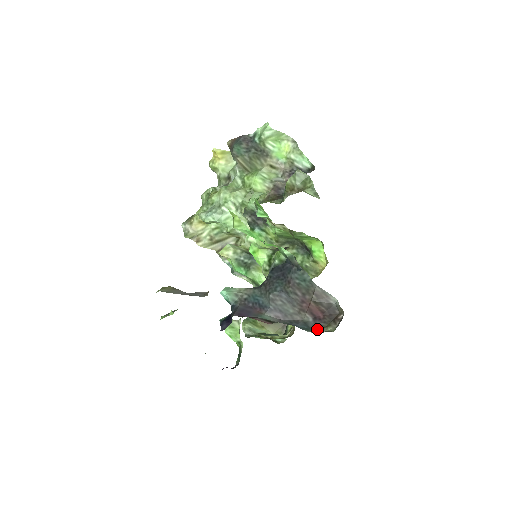
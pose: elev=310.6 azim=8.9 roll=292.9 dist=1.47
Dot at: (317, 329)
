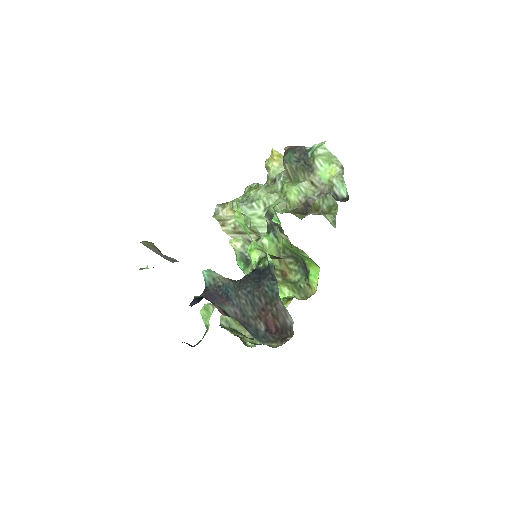
Dot at: (263, 340)
